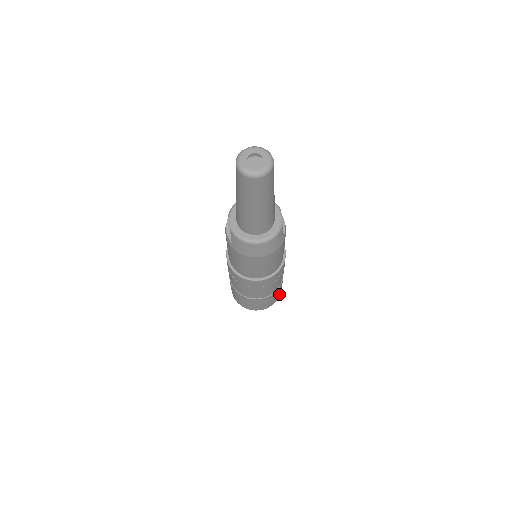
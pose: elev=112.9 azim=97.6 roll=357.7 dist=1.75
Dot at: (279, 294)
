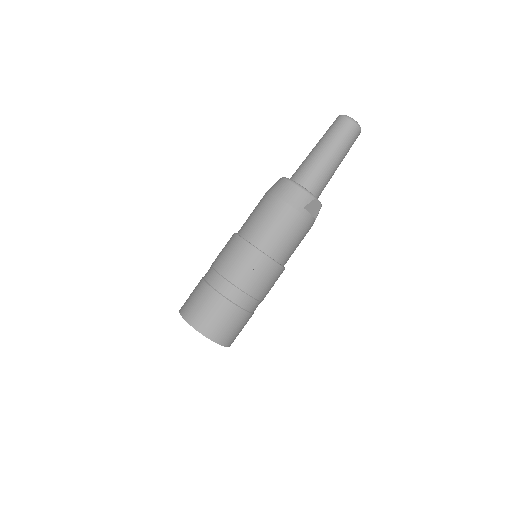
Dot at: (215, 331)
